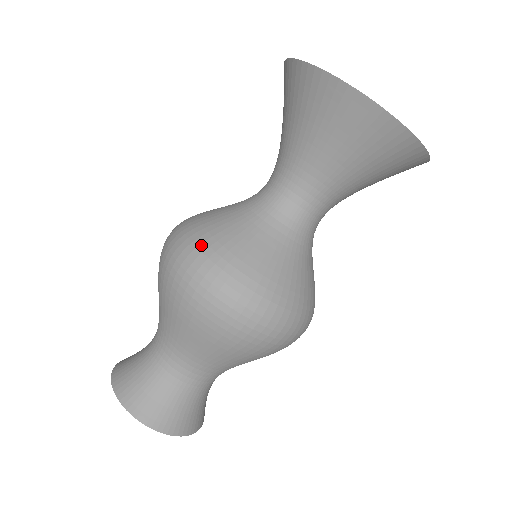
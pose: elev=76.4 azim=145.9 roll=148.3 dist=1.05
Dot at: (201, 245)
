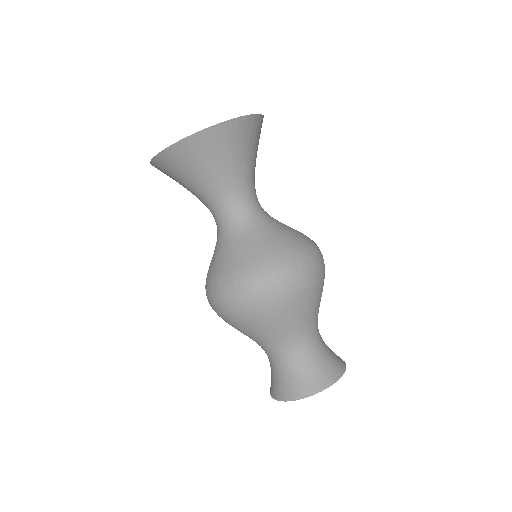
Dot at: (271, 264)
